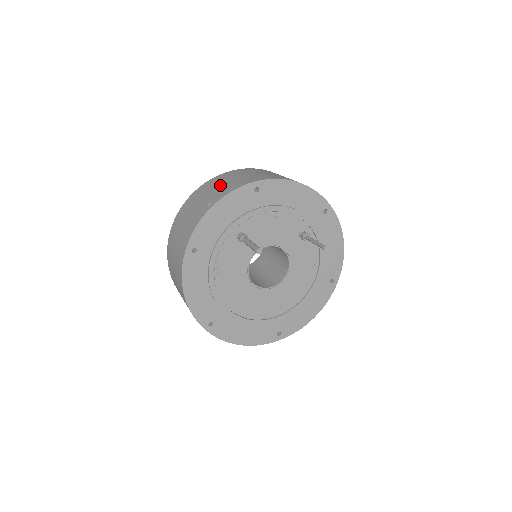
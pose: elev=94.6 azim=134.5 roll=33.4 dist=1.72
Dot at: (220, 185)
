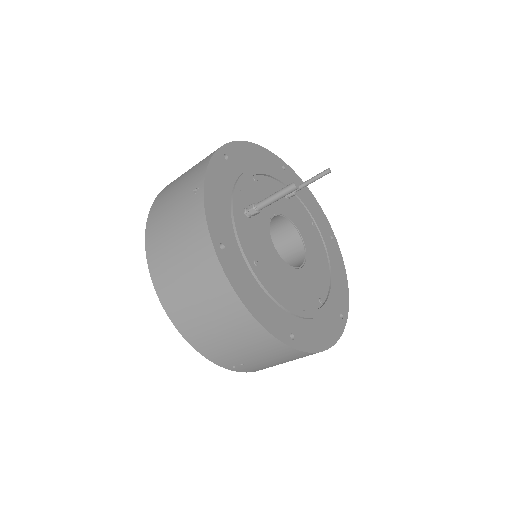
Dot at: (179, 184)
